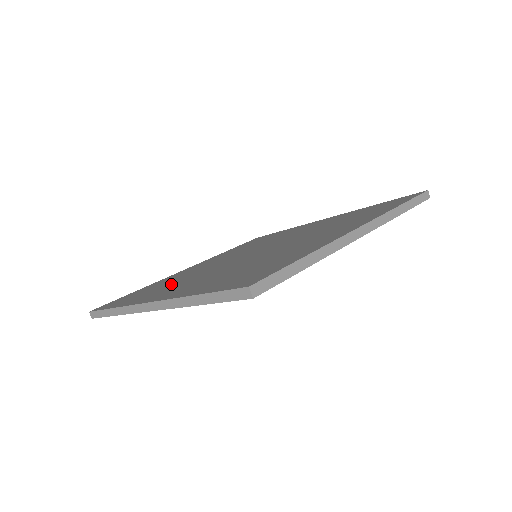
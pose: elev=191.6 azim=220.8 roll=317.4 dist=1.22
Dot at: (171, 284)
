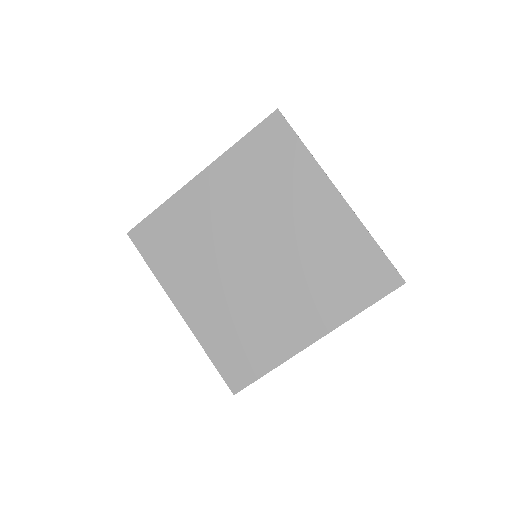
Dot at: occluded
